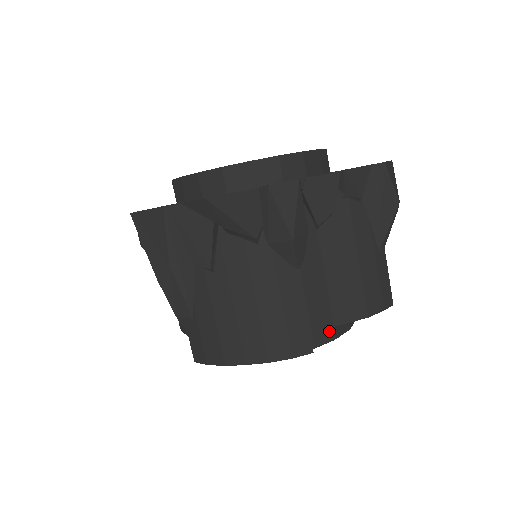
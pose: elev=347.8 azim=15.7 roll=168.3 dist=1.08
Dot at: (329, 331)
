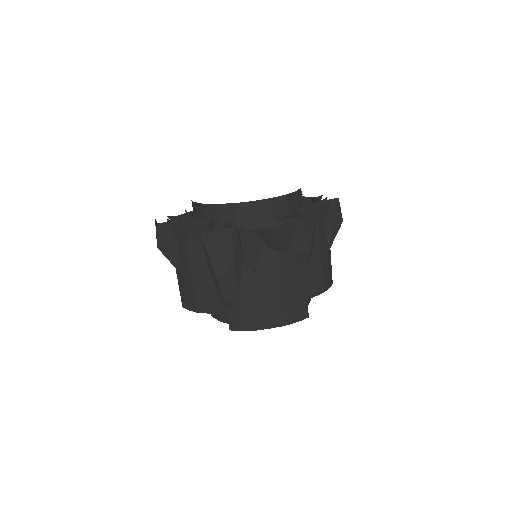
Dot at: occluded
